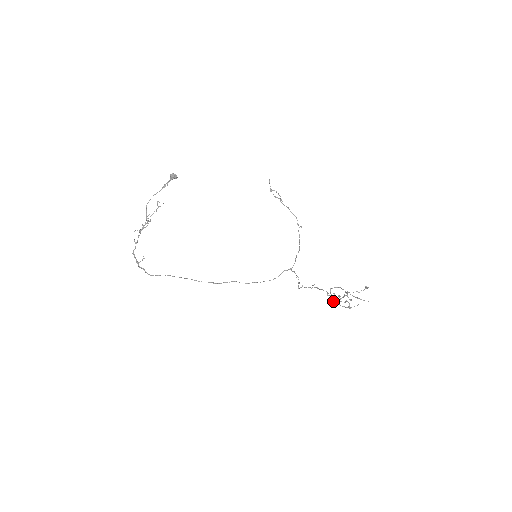
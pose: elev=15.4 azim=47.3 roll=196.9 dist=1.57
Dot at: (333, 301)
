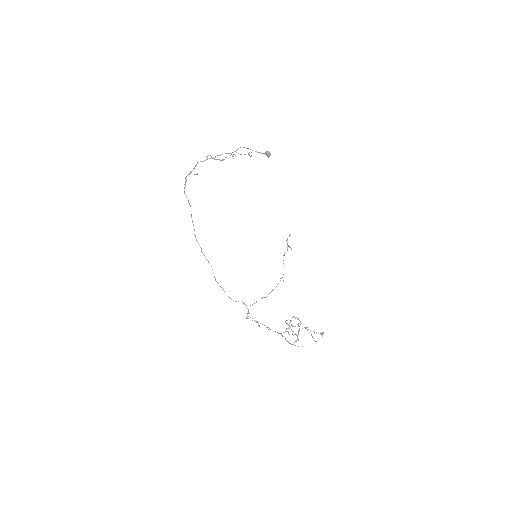
Dot at: (287, 328)
